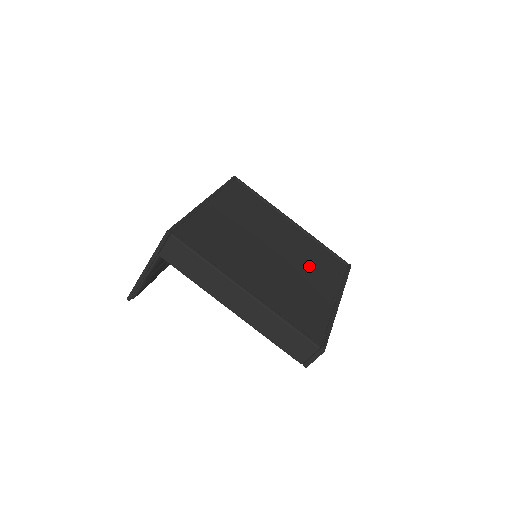
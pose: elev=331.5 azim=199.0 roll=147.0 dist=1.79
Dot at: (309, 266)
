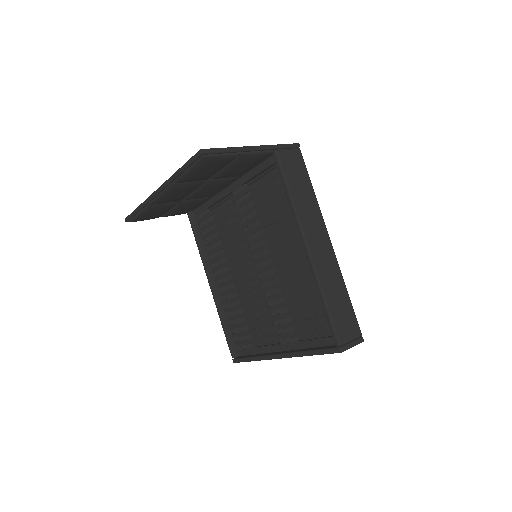
Dot at: occluded
